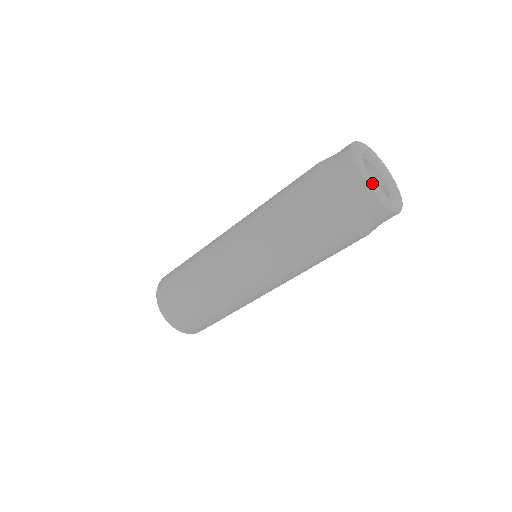
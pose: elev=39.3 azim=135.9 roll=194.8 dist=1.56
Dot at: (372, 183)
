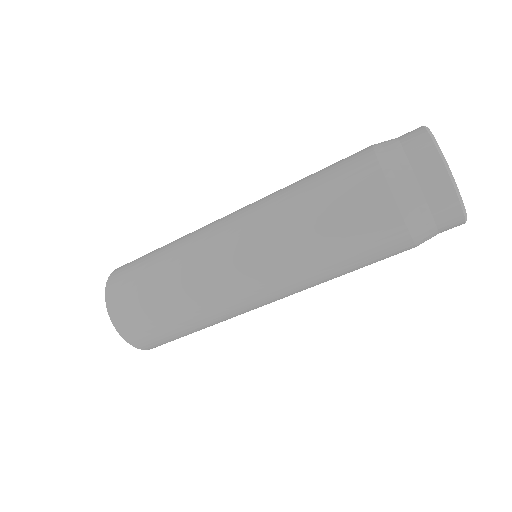
Dot at: occluded
